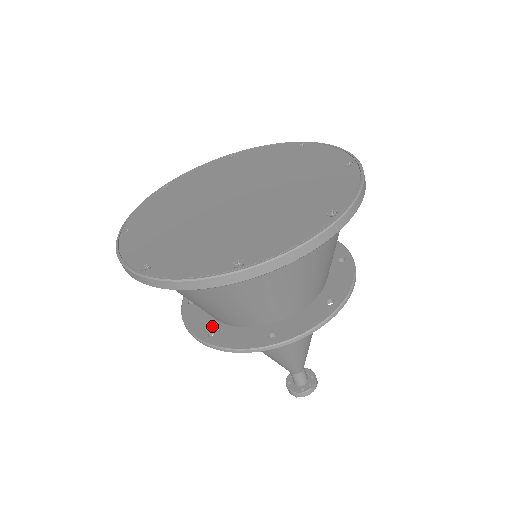
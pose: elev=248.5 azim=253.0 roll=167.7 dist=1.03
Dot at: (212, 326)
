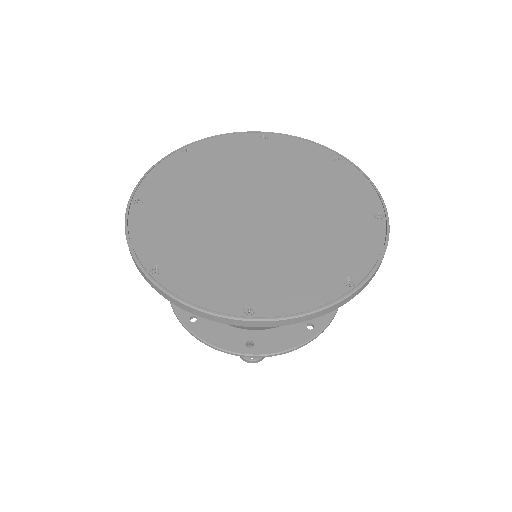
Dot at: occluded
